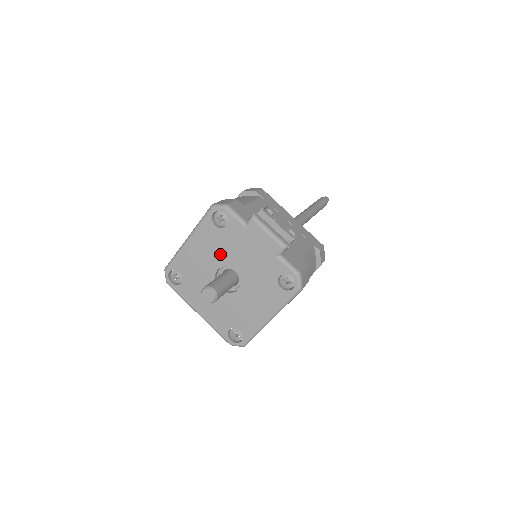
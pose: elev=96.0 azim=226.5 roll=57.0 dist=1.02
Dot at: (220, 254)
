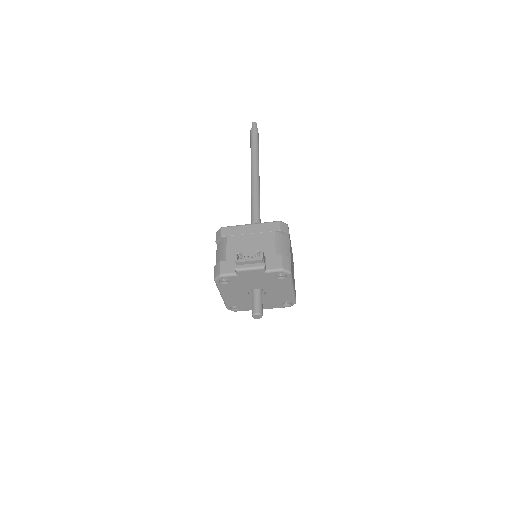
Dot at: (241, 289)
